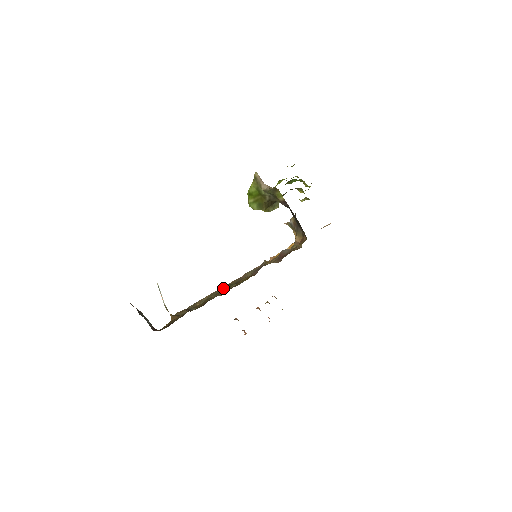
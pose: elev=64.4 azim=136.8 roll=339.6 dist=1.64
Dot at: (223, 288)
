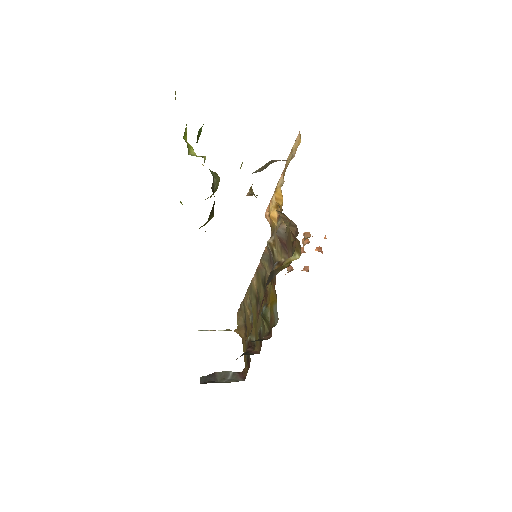
Dot at: (254, 284)
